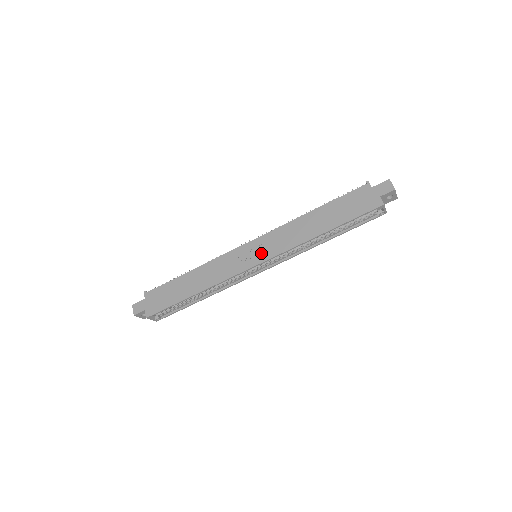
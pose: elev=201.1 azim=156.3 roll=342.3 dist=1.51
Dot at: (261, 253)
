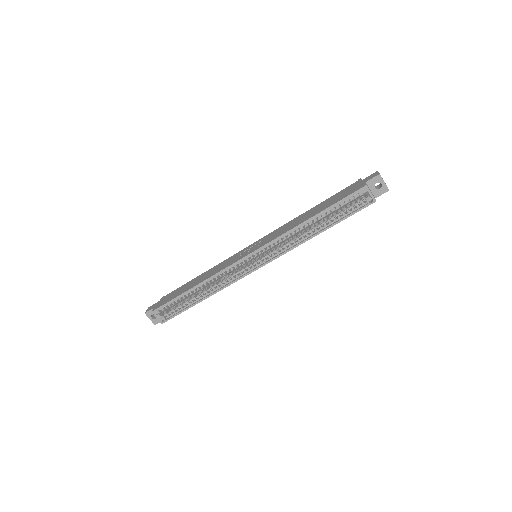
Dot at: (257, 246)
